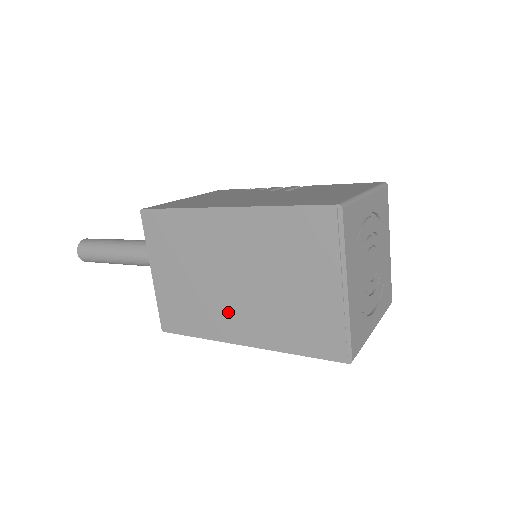
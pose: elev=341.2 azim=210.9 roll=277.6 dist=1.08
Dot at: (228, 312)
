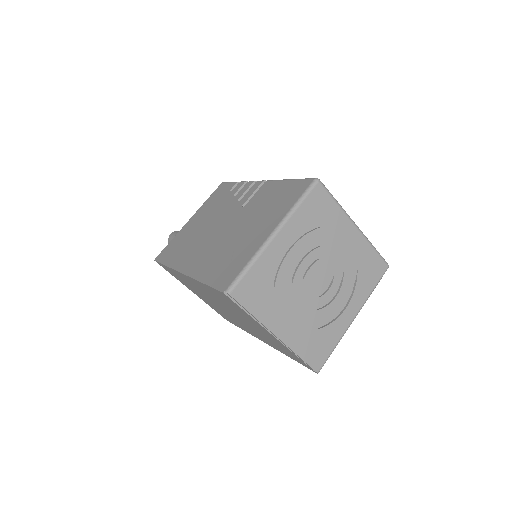
Dot at: (240, 324)
